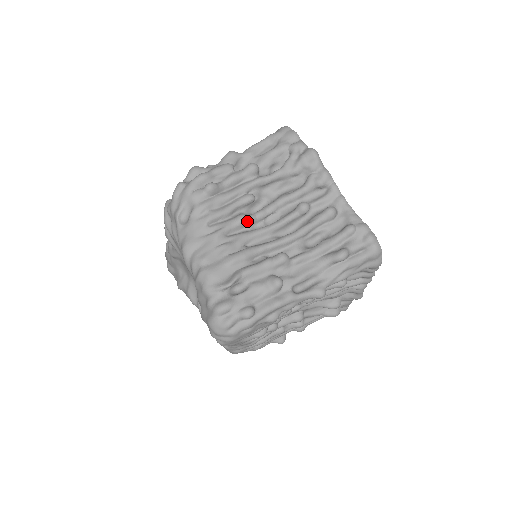
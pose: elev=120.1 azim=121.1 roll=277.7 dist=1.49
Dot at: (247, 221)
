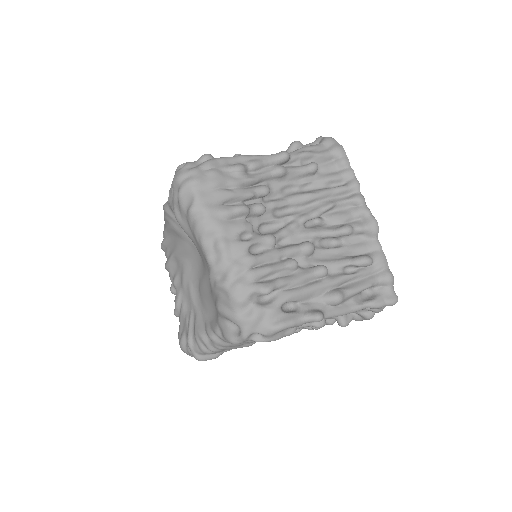
Dot at: occluded
